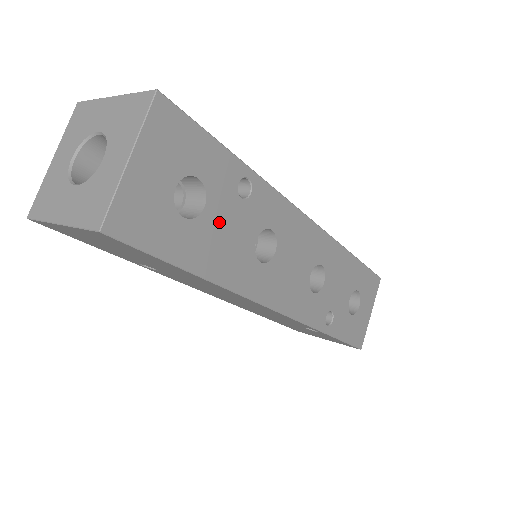
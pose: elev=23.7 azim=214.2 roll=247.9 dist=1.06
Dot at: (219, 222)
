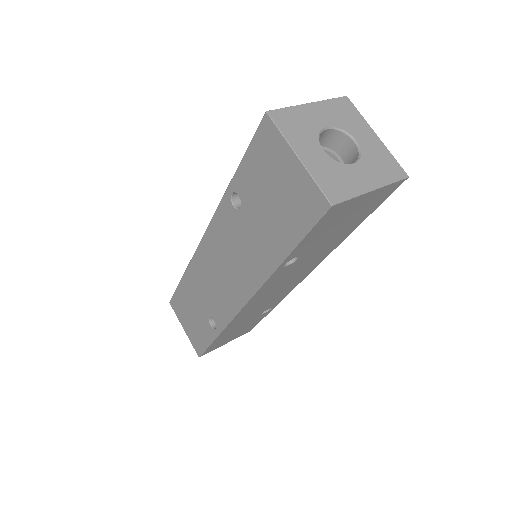
Dot at: occluded
